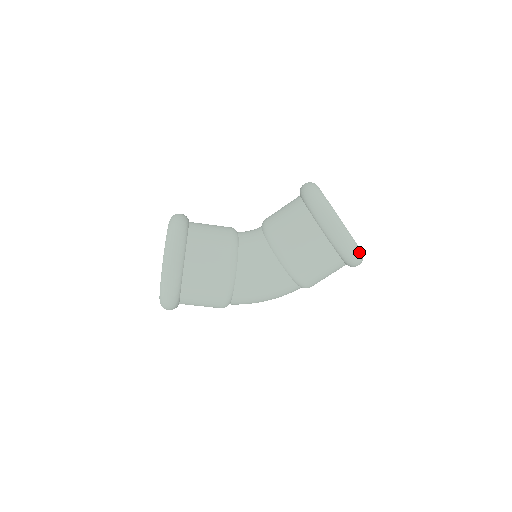
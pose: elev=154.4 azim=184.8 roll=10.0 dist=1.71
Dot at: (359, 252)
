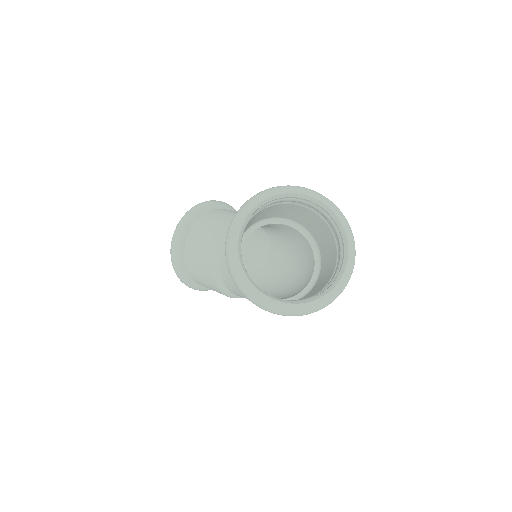
Dot at: (293, 310)
